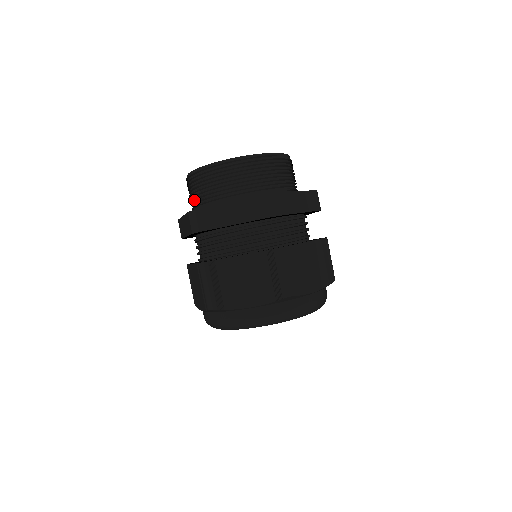
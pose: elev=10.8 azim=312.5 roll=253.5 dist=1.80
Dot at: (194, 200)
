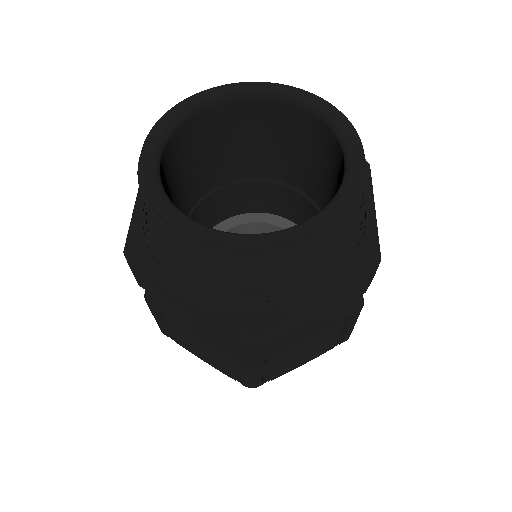
Dot at: (204, 272)
